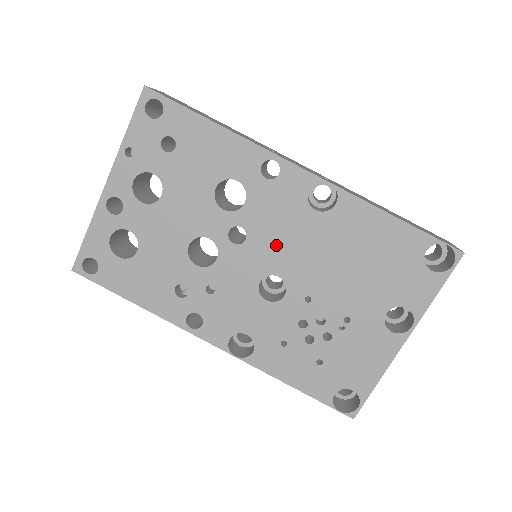
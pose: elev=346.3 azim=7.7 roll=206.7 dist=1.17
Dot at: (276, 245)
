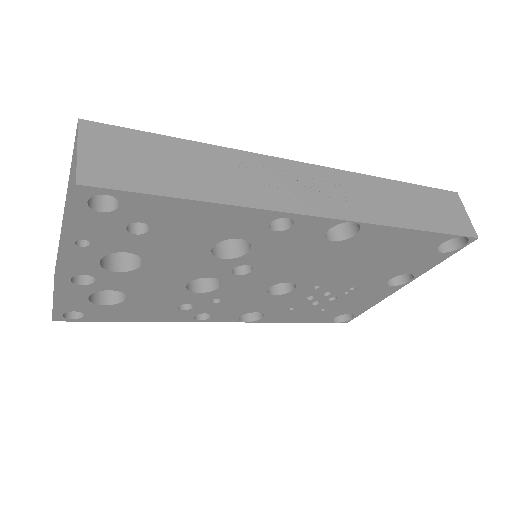
Dot at: (286, 268)
